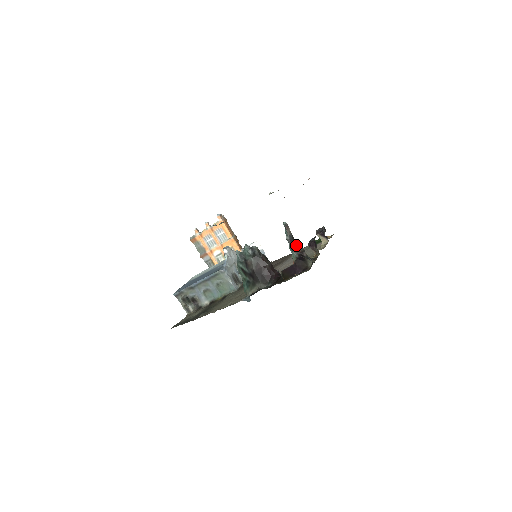
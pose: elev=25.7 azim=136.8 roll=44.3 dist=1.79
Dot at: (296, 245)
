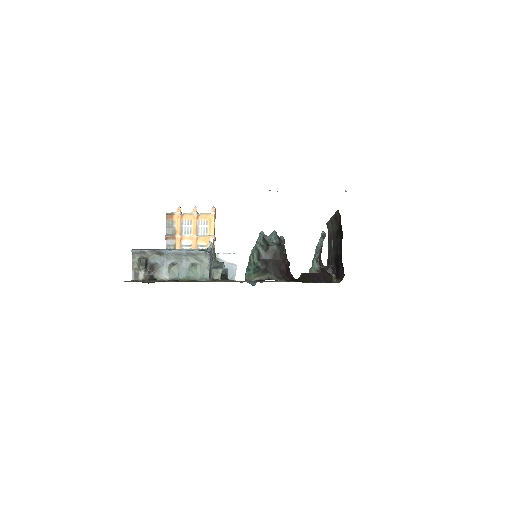
Dot at: occluded
